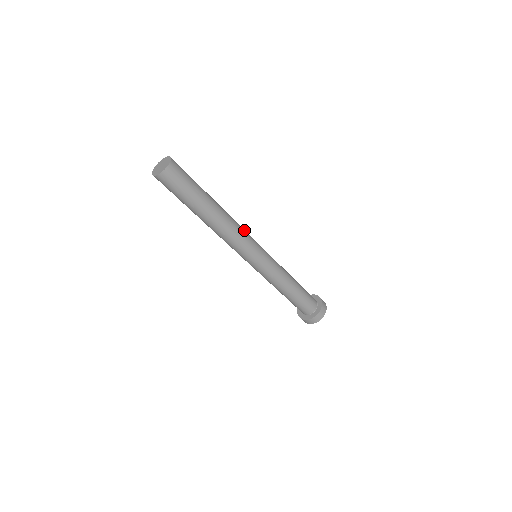
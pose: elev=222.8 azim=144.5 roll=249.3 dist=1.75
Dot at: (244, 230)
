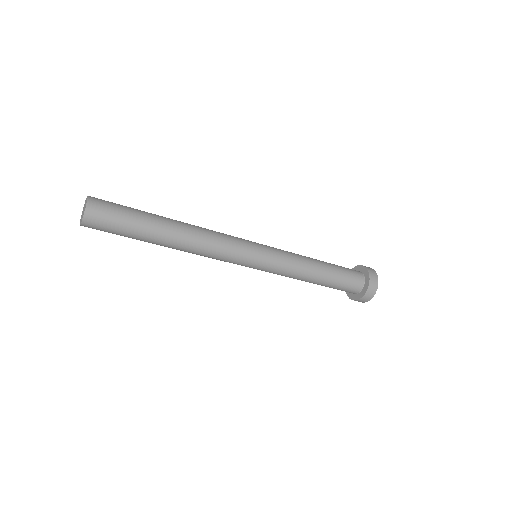
Dot at: (223, 246)
